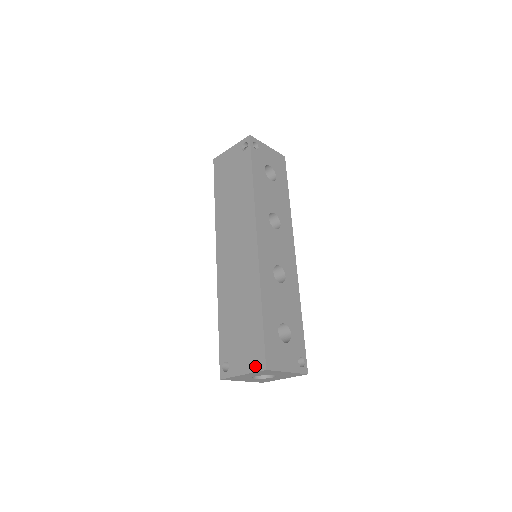
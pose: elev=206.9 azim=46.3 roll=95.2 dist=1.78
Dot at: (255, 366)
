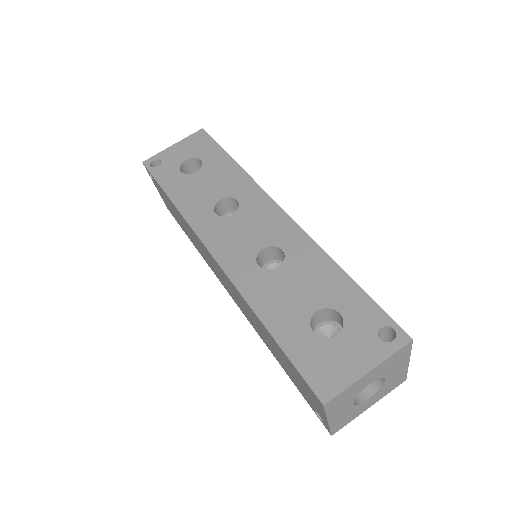
Dot at: (319, 405)
